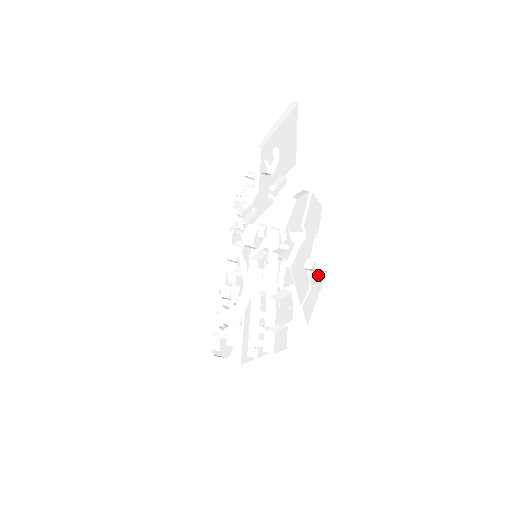
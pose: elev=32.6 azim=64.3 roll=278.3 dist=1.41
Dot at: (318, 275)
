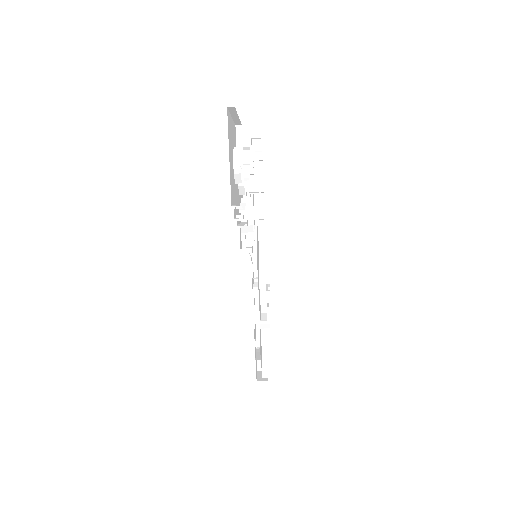
Dot at: occluded
